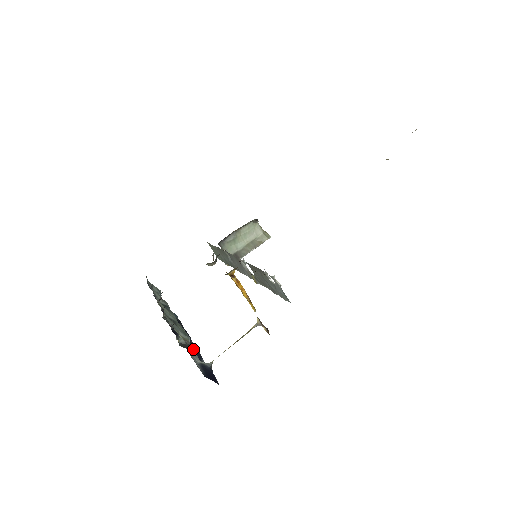
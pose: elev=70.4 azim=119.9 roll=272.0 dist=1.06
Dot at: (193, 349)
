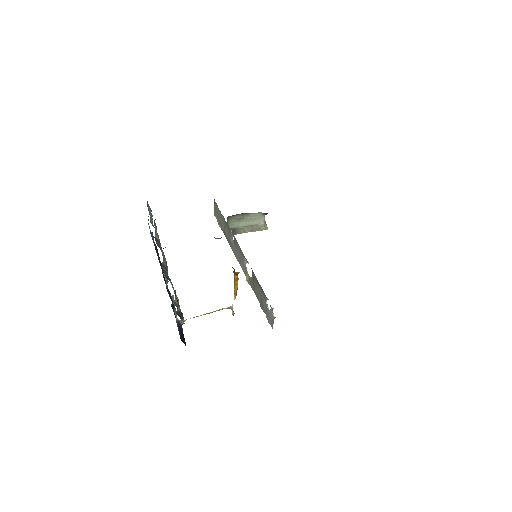
Dot at: (183, 318)
